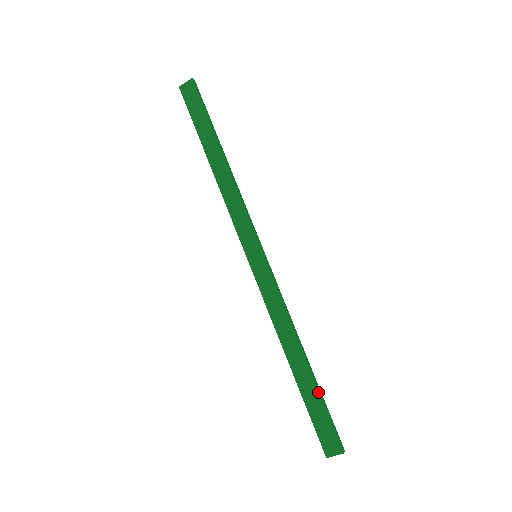
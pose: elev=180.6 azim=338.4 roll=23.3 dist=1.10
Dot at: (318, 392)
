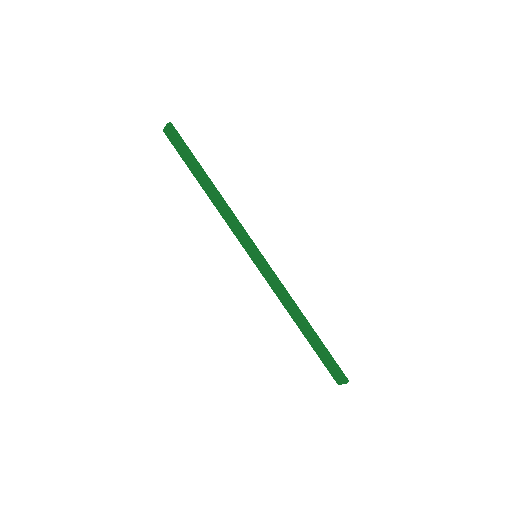
Dot at: (321, 347)
